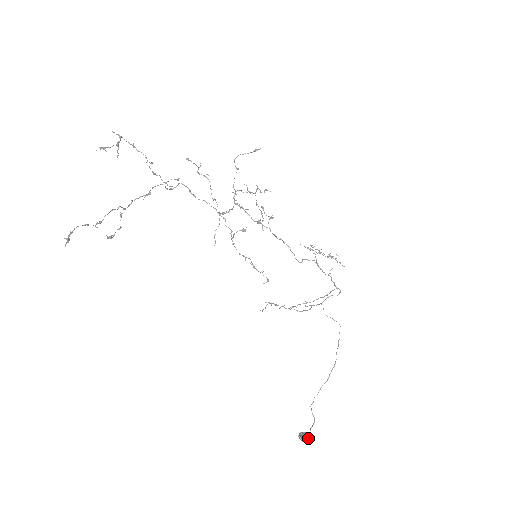
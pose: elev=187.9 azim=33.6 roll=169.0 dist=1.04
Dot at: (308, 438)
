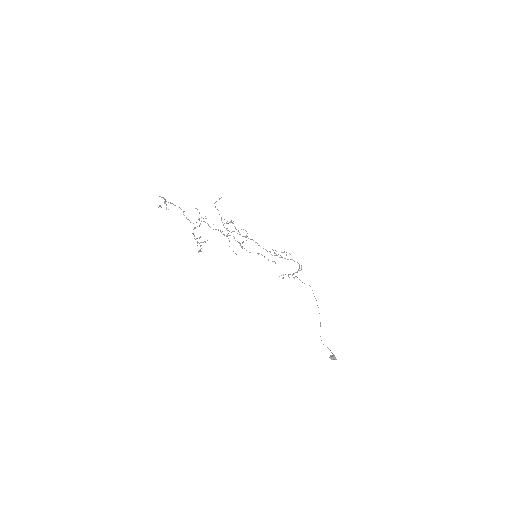
Dot at: (335, 357)
